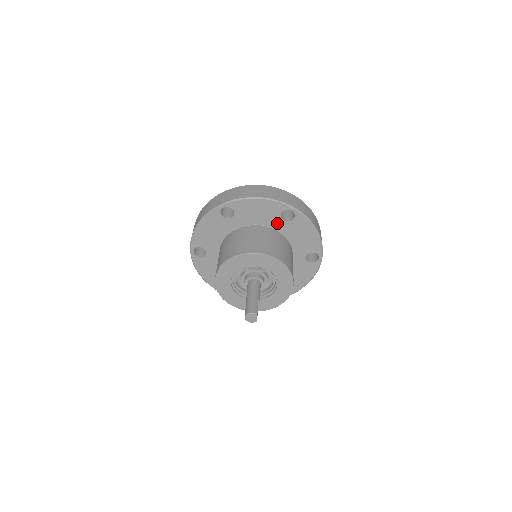
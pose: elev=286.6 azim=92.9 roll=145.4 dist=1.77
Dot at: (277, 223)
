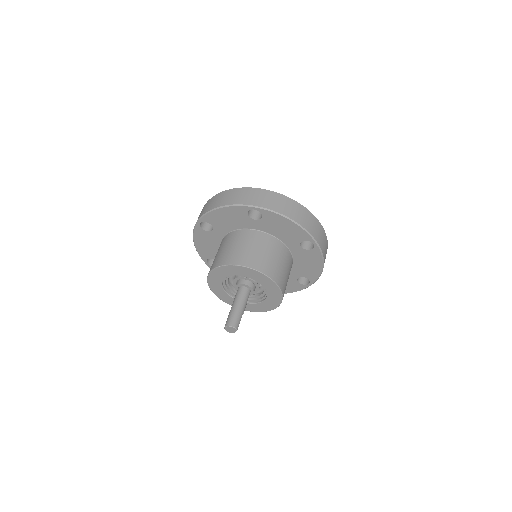
Dot at: (293, 245)
